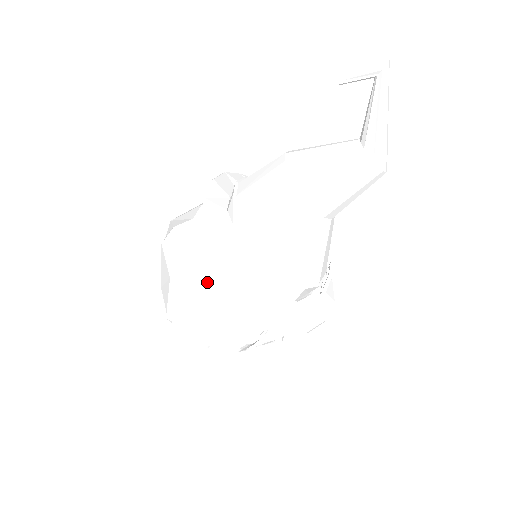
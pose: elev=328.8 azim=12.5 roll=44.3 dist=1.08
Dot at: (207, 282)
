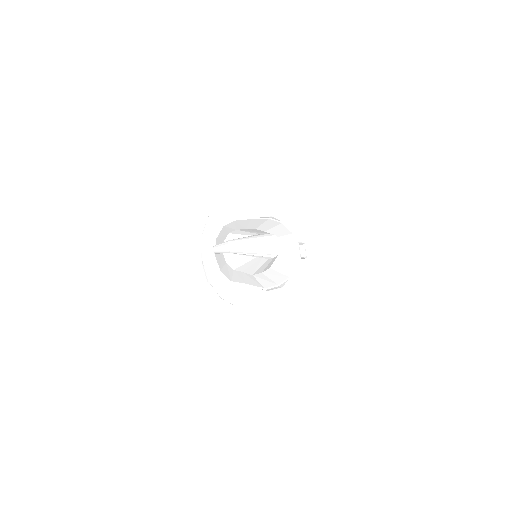
Dot at: occluded
